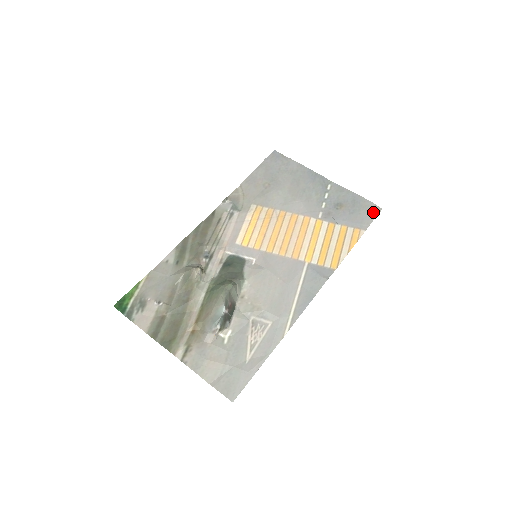
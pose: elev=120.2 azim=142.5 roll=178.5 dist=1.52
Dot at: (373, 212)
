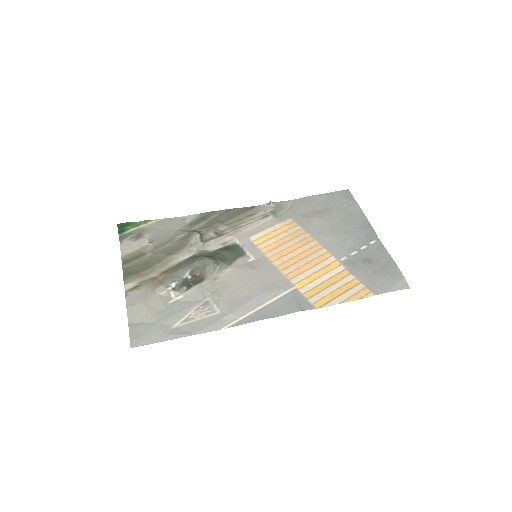
Dot at: (397, 285)
